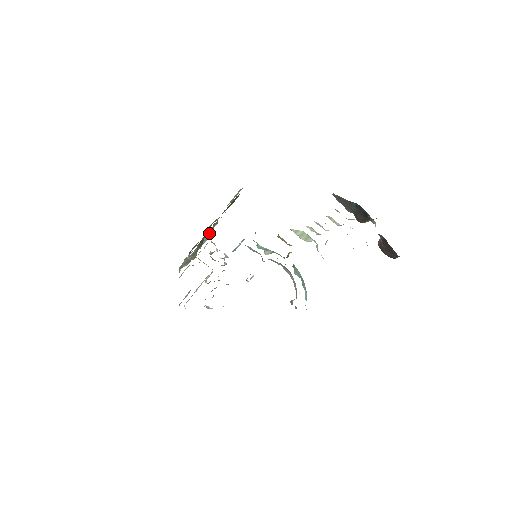
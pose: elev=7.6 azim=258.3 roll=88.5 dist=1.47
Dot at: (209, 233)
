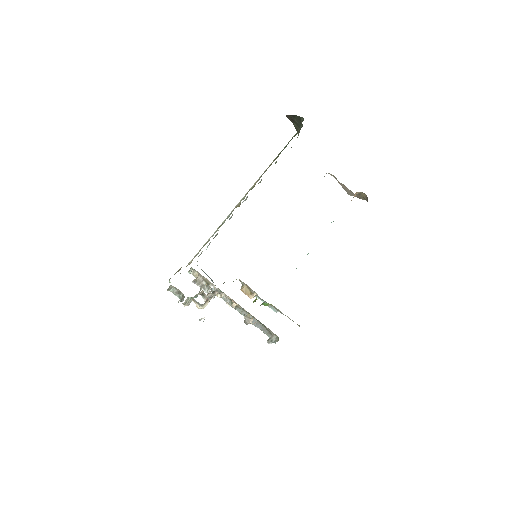
Dot at: occluded
